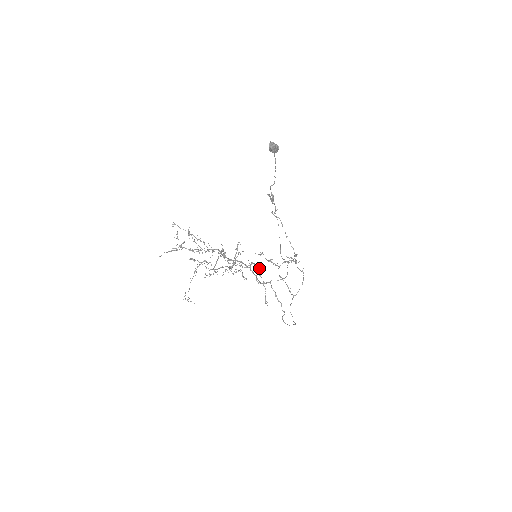
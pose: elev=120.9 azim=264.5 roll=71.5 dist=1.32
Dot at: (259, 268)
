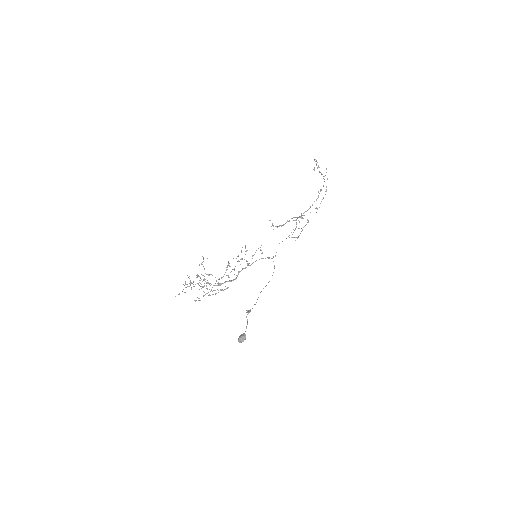
Dot at: occluded
